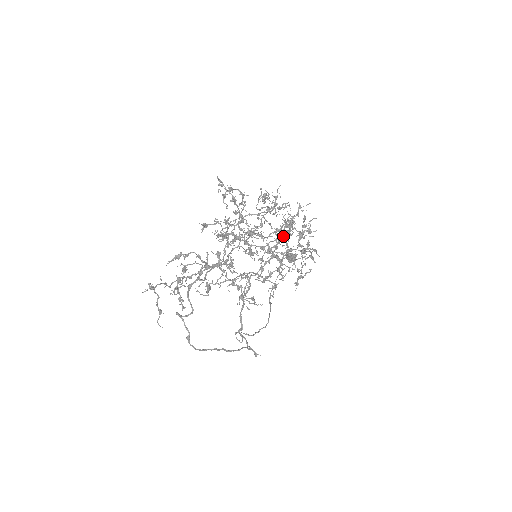
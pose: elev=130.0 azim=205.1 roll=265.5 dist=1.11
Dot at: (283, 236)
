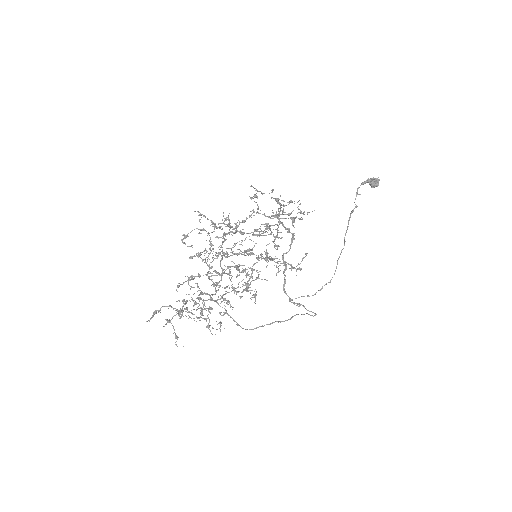
Dot at: (247, 251)
